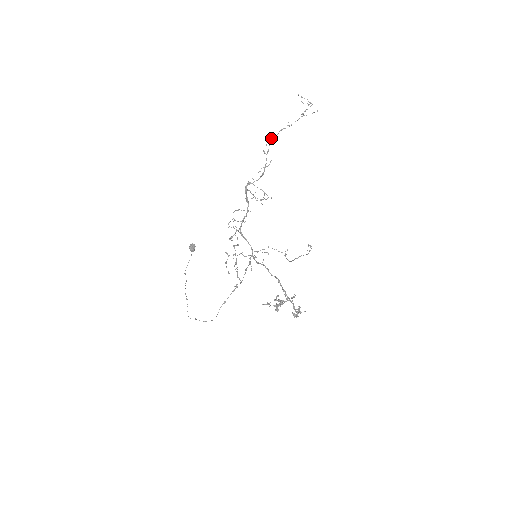
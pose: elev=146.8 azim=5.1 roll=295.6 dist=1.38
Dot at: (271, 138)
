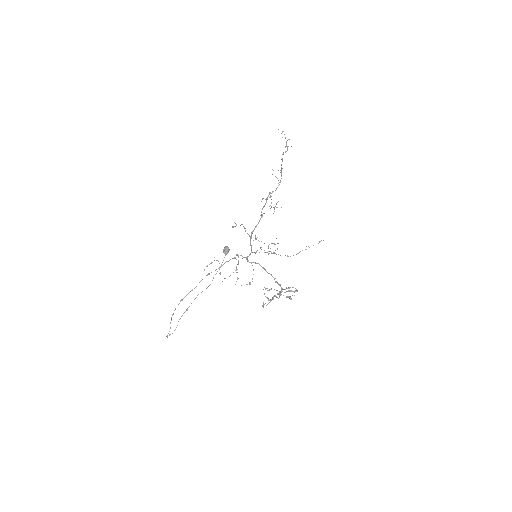
Dot at: (282, 159)
